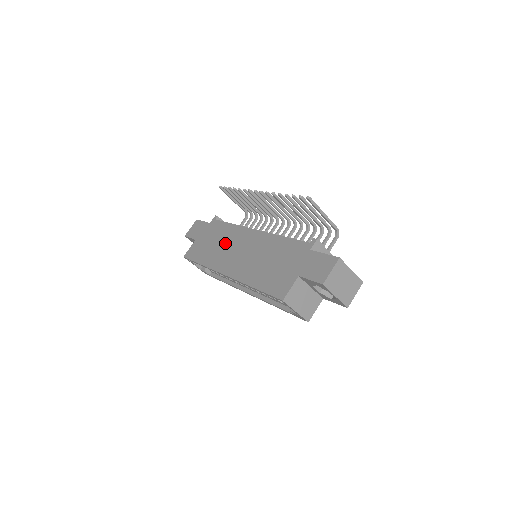
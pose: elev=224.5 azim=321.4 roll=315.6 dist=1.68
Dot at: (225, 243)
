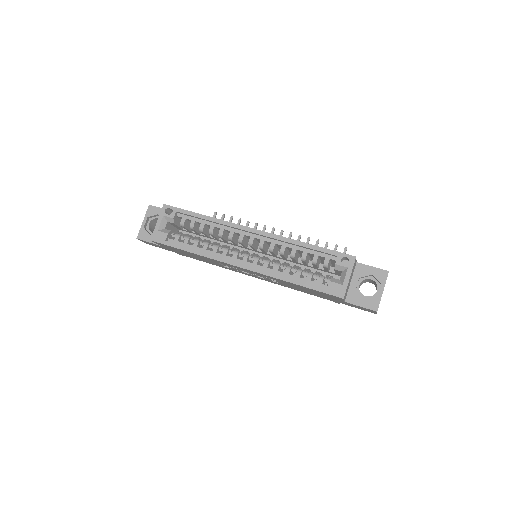
Dot at: occluded
